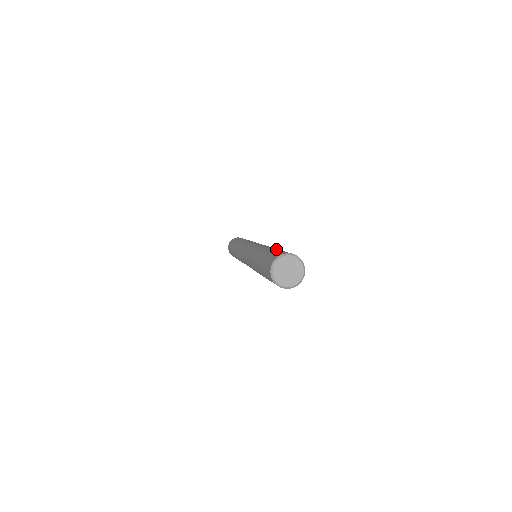
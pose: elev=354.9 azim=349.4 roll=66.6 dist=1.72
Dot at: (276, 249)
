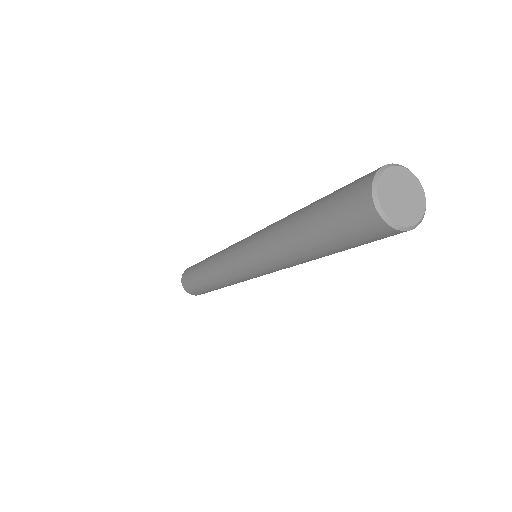
Dot at: (318, 202)
